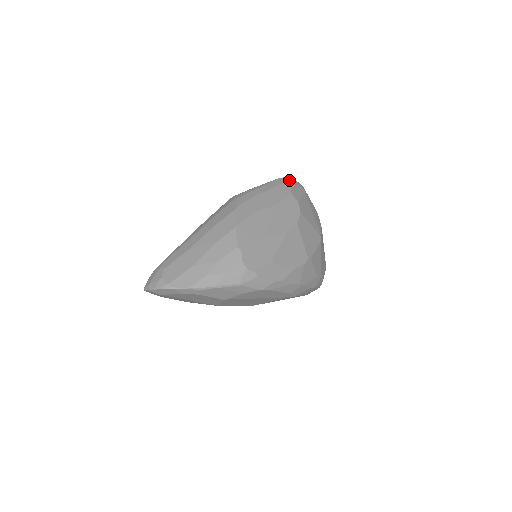
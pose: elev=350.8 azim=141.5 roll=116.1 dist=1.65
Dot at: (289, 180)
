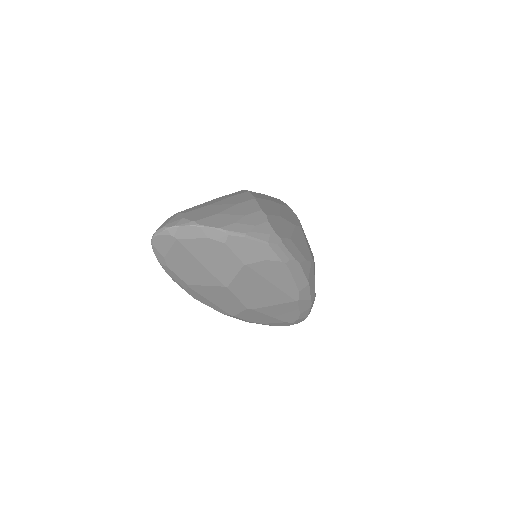
Dot at: occluded
